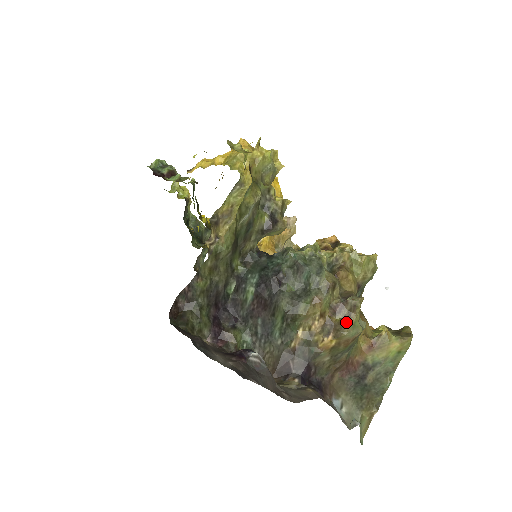
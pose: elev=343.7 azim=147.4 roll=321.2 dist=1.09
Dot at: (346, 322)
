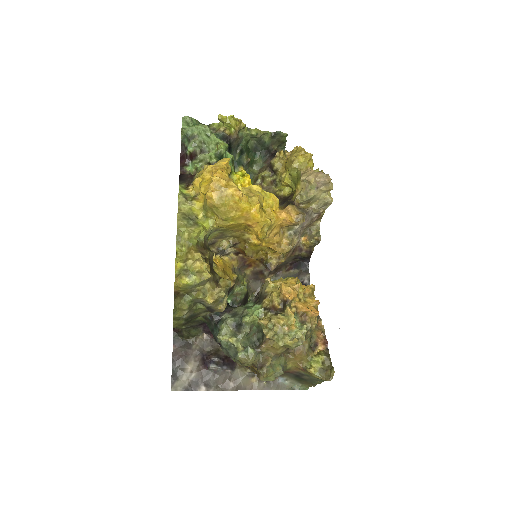
Dot at: occluded
